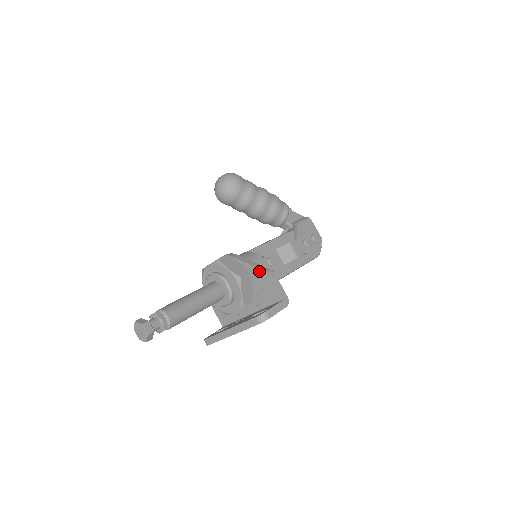
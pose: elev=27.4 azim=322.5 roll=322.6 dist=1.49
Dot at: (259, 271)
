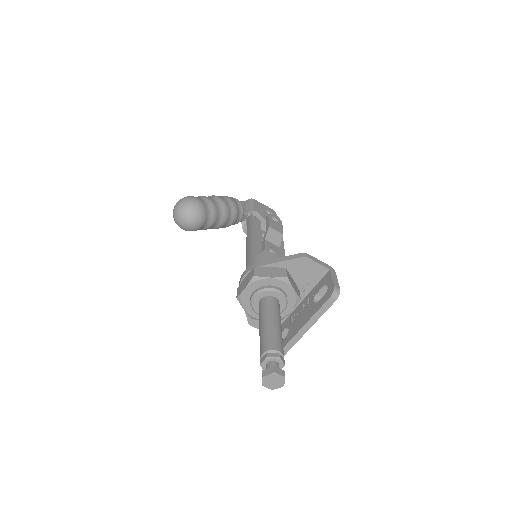
Dot at: (294, 261)
